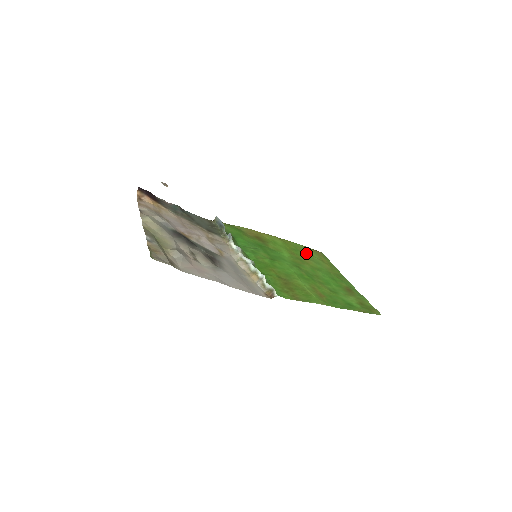
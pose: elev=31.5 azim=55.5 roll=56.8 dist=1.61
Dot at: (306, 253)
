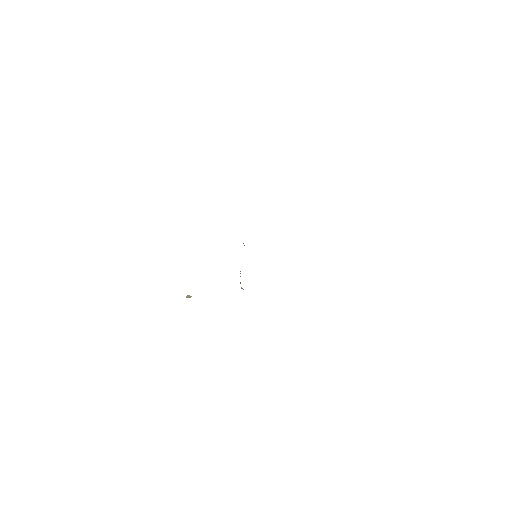
Dot at: occluded
